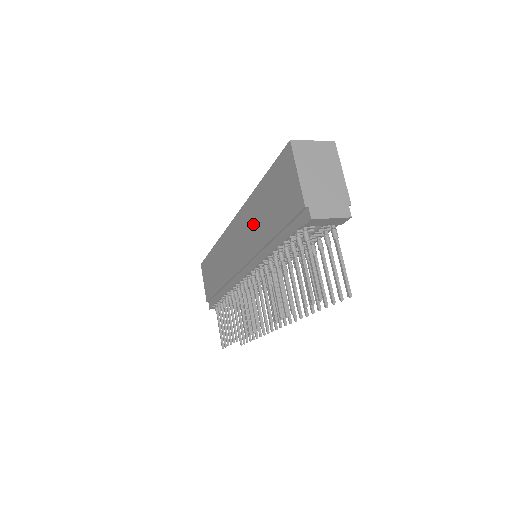
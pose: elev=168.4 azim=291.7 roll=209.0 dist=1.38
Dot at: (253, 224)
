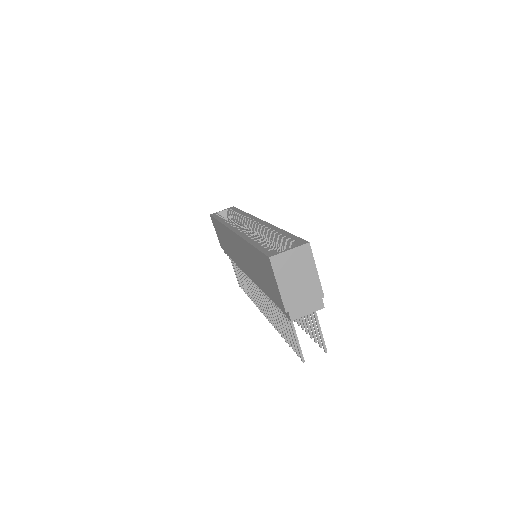
Dot at: (249, 261)
